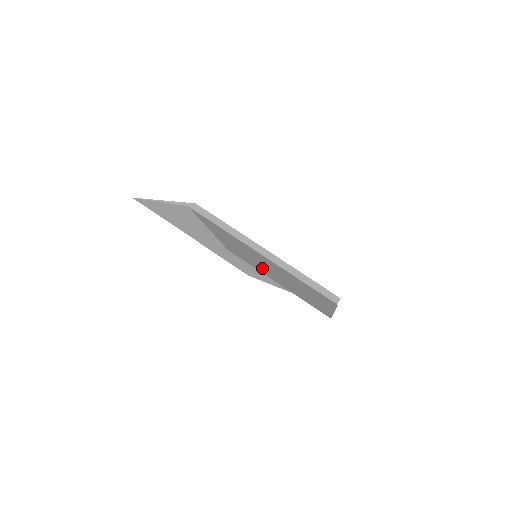
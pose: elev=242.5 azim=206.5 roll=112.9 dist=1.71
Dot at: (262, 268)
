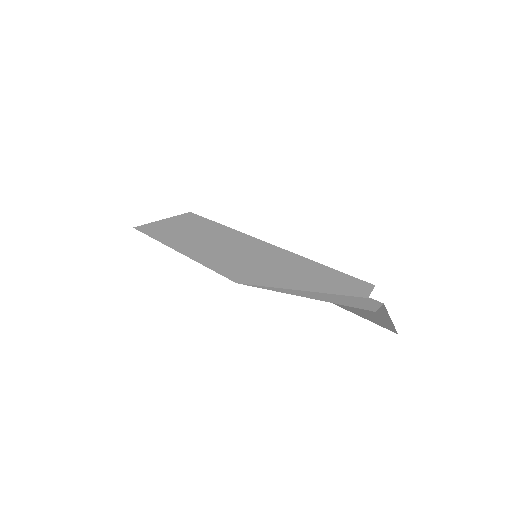
Dot at: occluded
